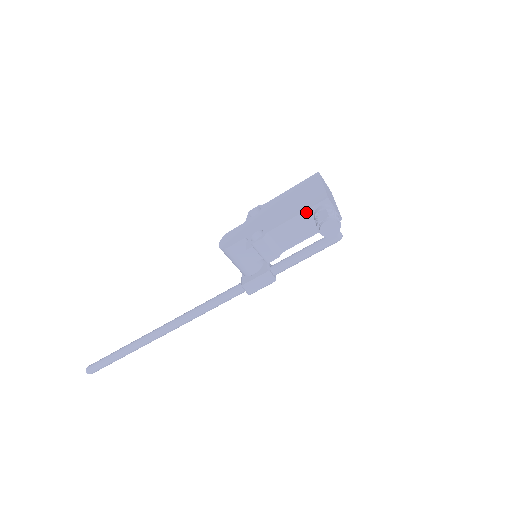
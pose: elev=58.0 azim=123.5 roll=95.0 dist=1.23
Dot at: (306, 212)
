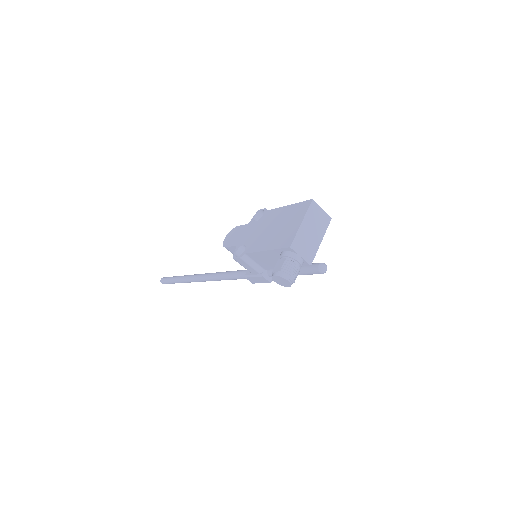
Dot at: (274, 251)
